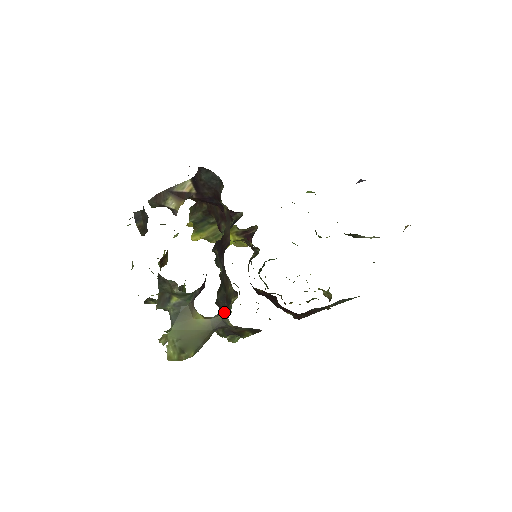
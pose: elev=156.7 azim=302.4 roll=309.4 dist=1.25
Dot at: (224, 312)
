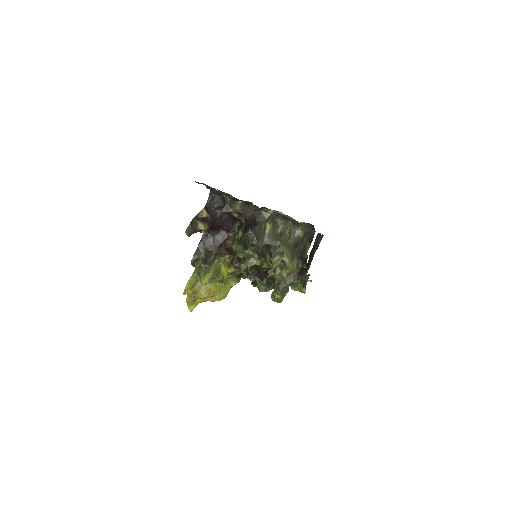
Dot at: (291, 234)
